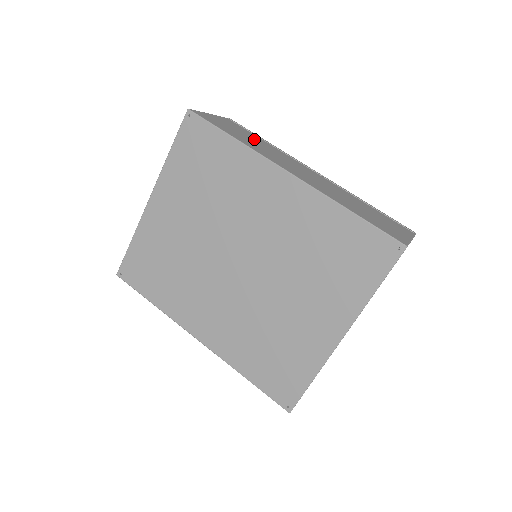
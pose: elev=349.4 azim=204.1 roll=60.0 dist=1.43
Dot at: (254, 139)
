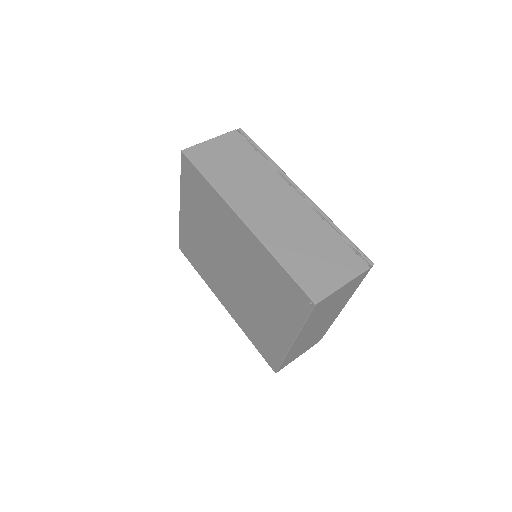
Dot at: (244, 164)
